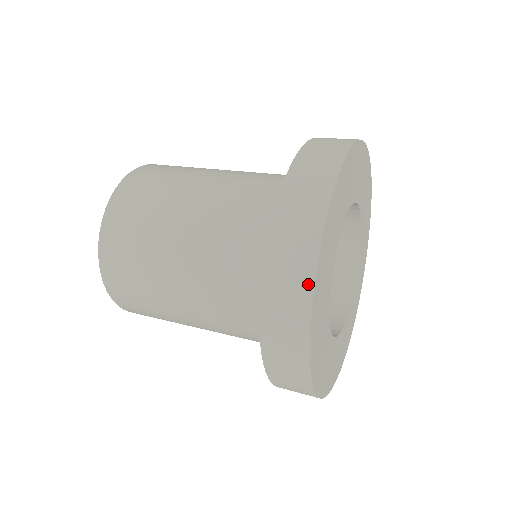
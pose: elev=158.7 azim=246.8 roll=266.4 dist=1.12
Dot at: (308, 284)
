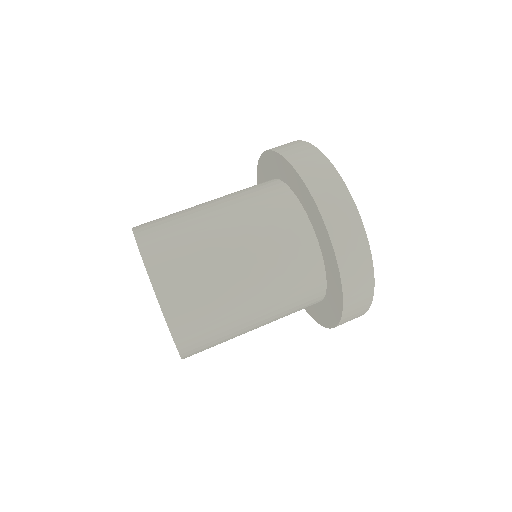
Dot at: (354, 212)
